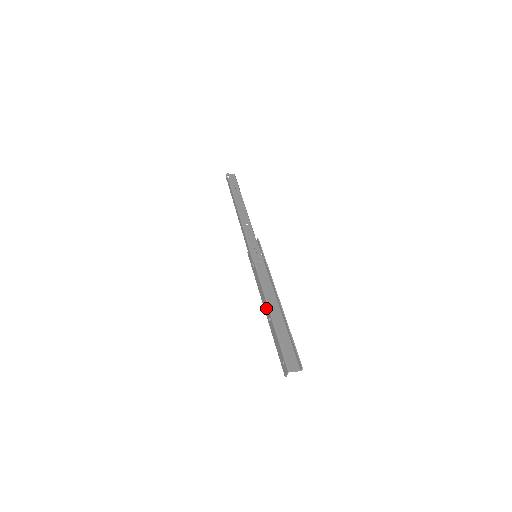
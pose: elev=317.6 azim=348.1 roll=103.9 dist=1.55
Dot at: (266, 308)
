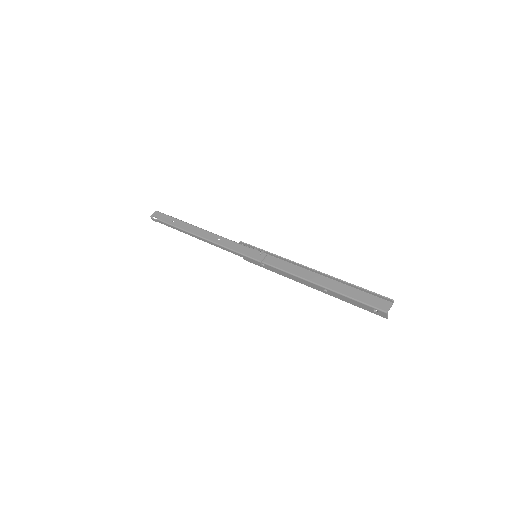
Dot at: (313, 286)
